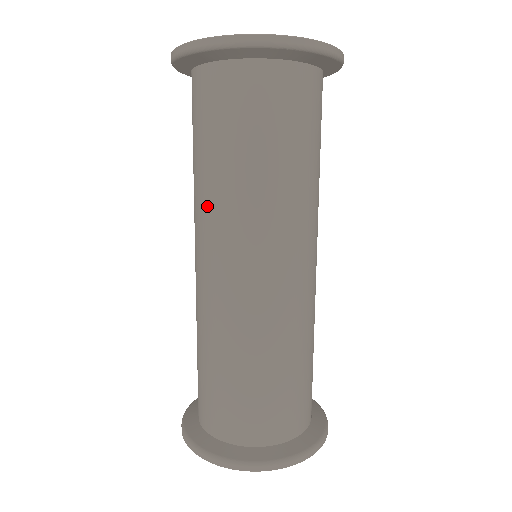
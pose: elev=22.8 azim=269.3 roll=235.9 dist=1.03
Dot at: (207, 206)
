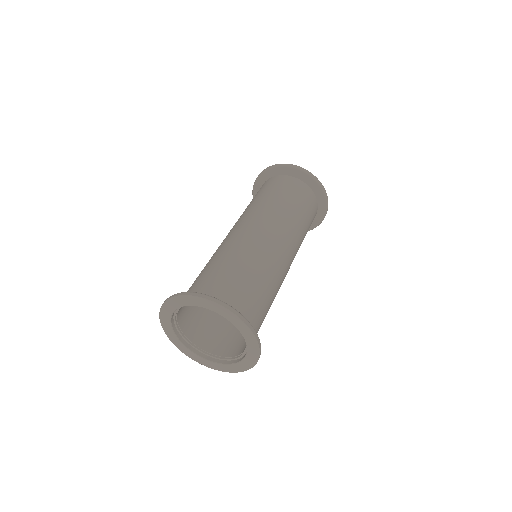
Dot at: (257, 209)
